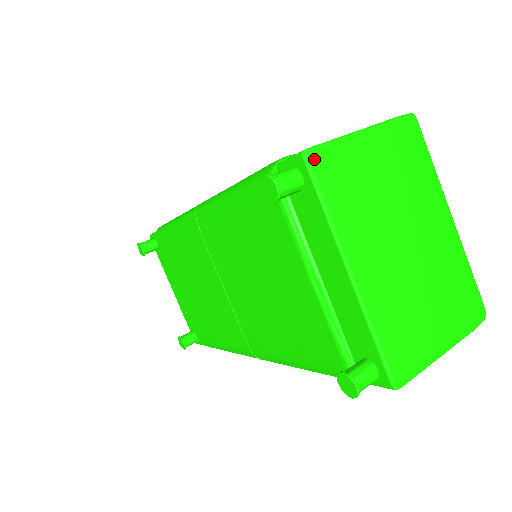
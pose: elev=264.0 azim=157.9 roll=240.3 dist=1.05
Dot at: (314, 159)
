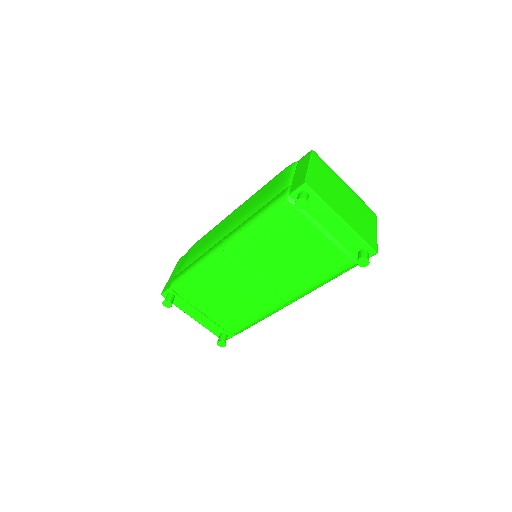
Dot at: (309, 184)
